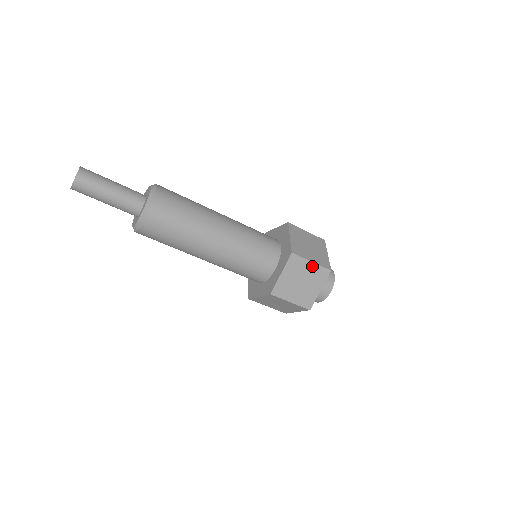
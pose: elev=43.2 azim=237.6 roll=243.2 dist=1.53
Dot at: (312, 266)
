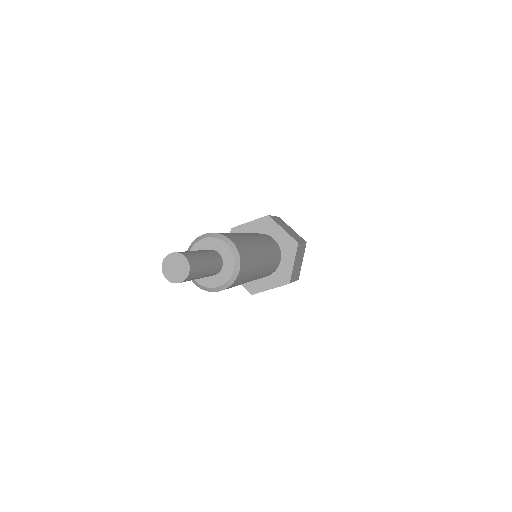
Dot at: (302, 246)
